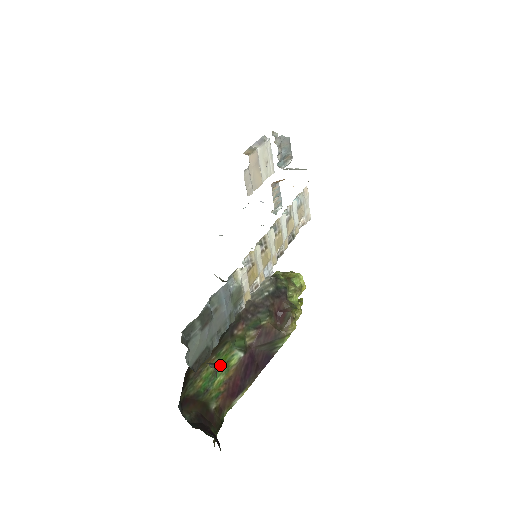
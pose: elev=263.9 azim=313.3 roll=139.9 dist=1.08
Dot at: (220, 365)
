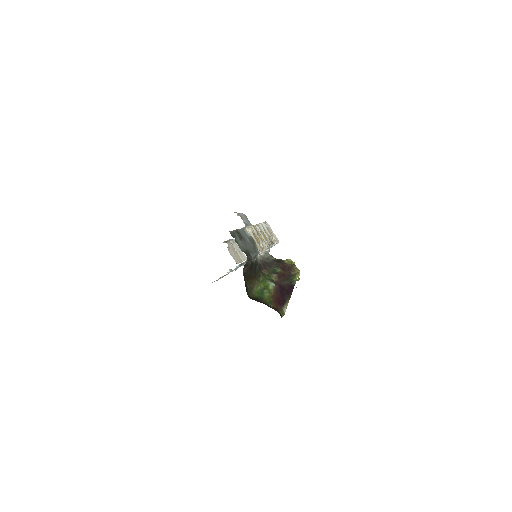
Dot at: (263, 288)
